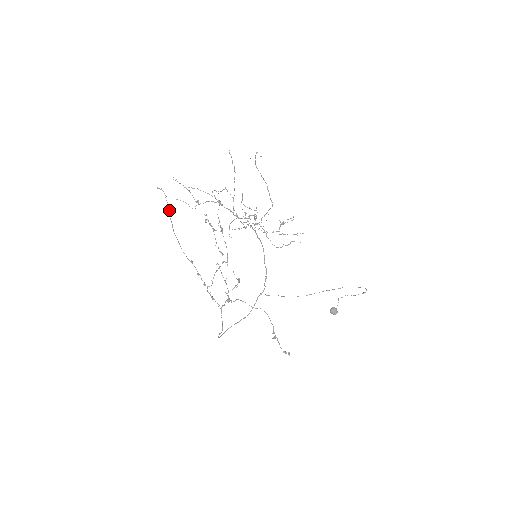
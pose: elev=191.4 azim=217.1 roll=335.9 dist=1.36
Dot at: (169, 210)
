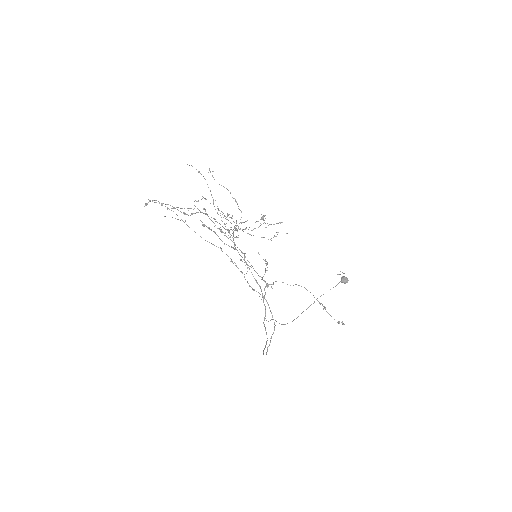
Dot at: (173, 211)
